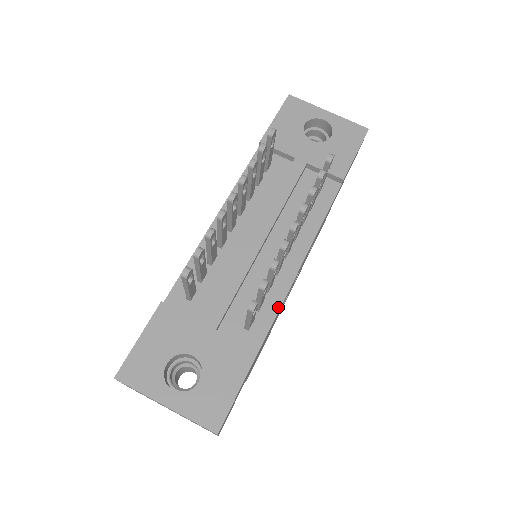
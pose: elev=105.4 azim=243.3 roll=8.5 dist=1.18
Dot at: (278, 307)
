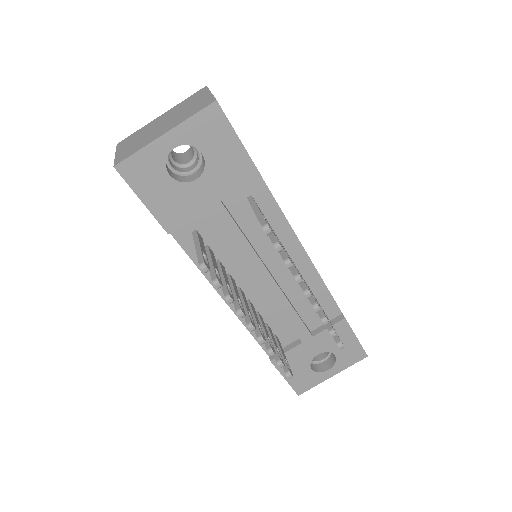
Dot at: (325, 288)
